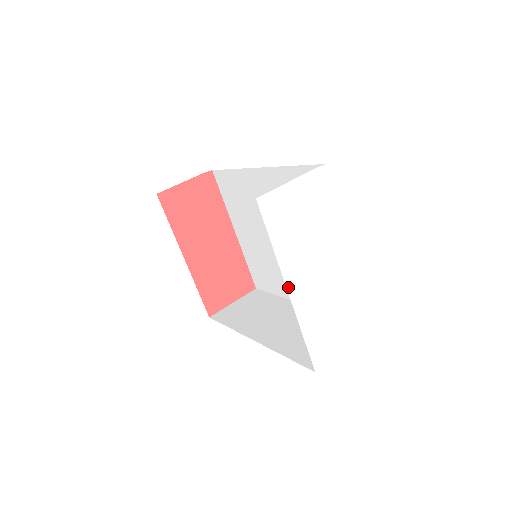
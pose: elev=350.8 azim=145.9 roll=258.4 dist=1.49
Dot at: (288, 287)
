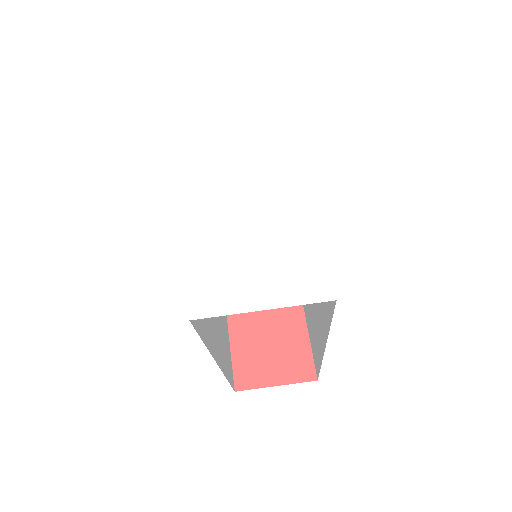
Dot at: (184, 183)
